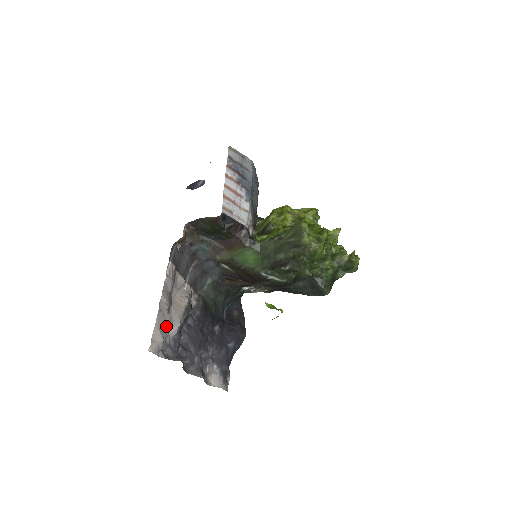
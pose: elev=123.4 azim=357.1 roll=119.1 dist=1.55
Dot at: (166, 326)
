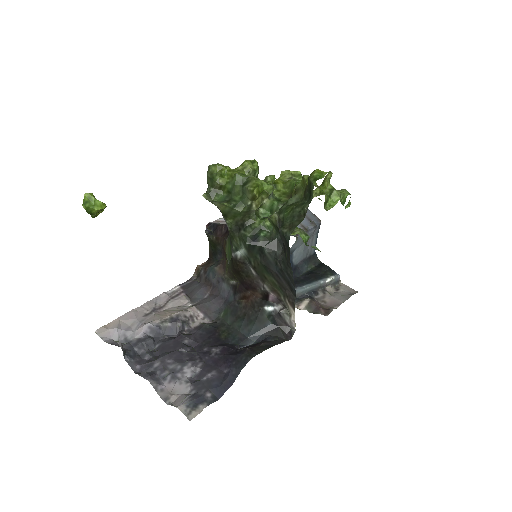
Dot at: (134, 324)
